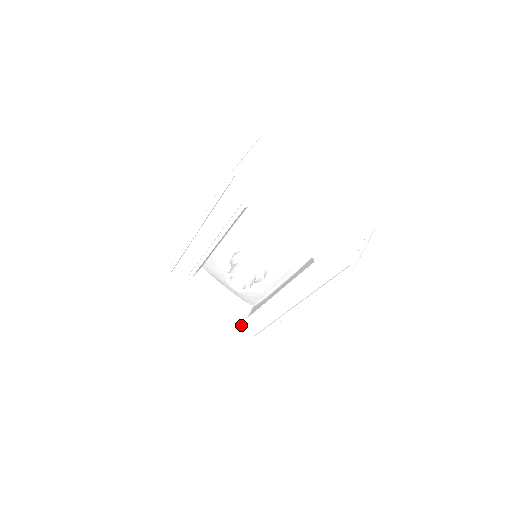
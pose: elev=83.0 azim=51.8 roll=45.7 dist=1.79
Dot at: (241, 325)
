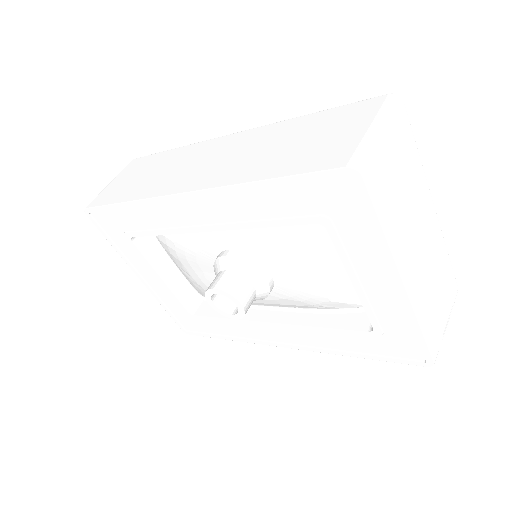
Dot at: (174, 313)
